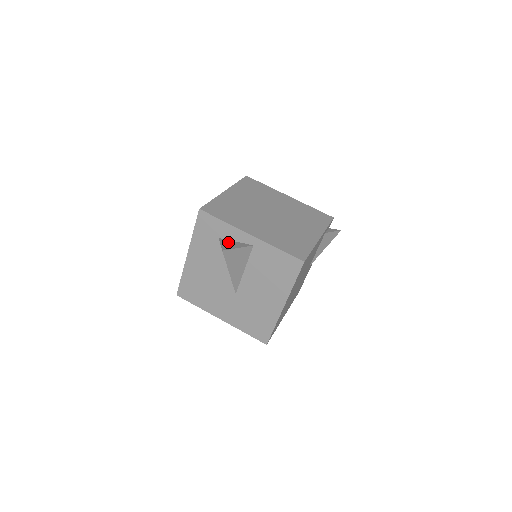
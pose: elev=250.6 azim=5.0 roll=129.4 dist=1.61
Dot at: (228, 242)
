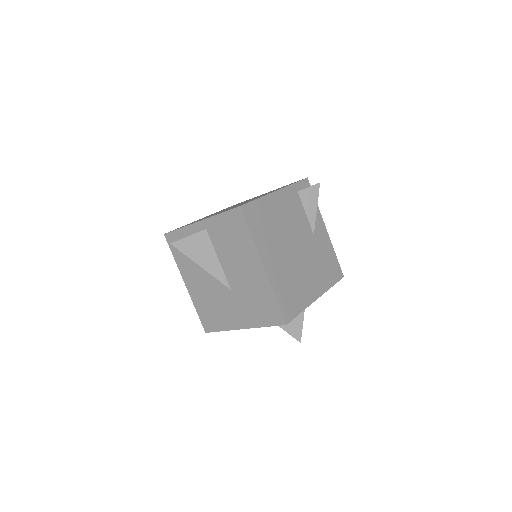
Dot at: occluded
